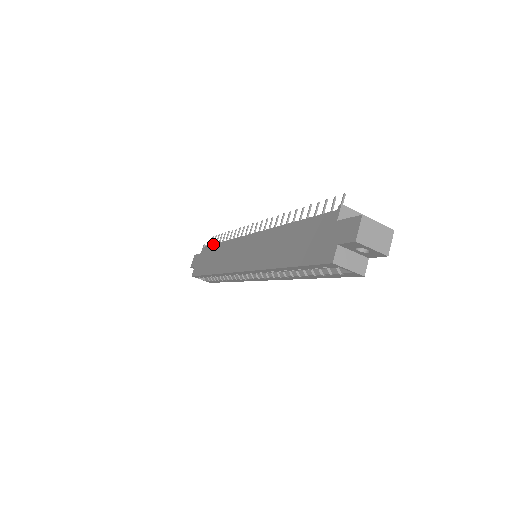
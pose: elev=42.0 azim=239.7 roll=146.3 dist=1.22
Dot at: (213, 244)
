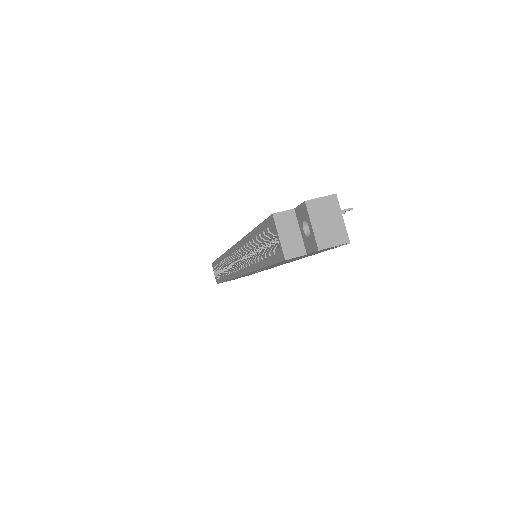
Dot at: occluded
